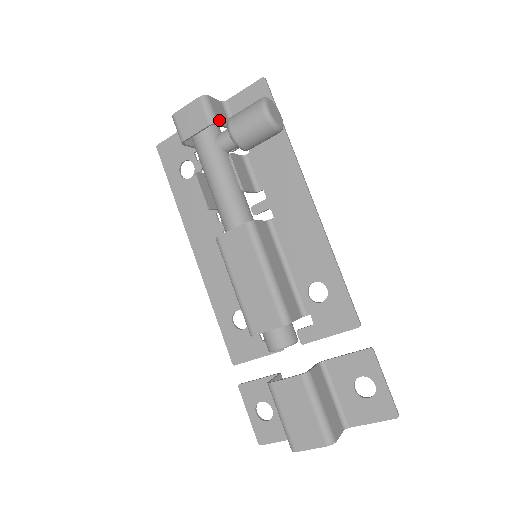
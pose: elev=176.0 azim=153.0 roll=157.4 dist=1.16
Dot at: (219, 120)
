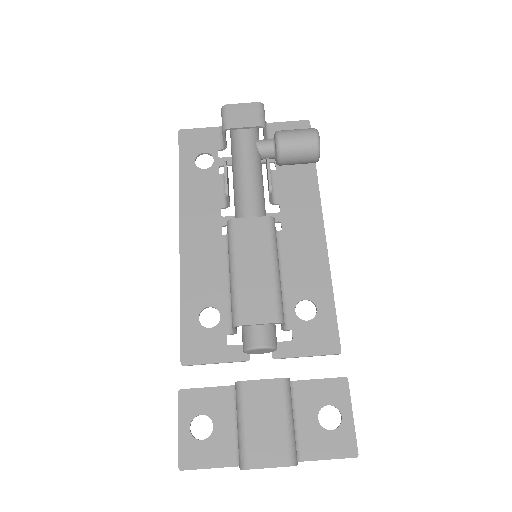
Dot at: occluded
